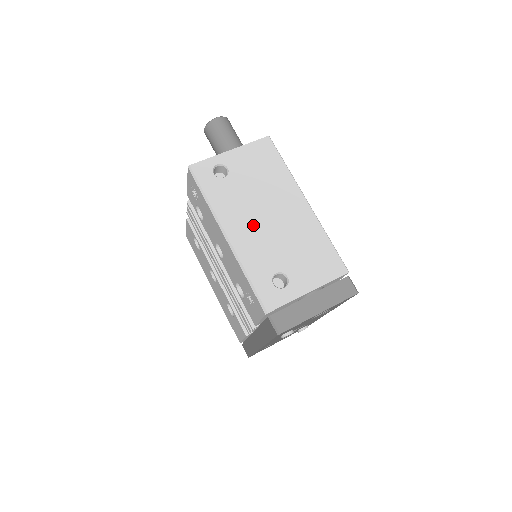
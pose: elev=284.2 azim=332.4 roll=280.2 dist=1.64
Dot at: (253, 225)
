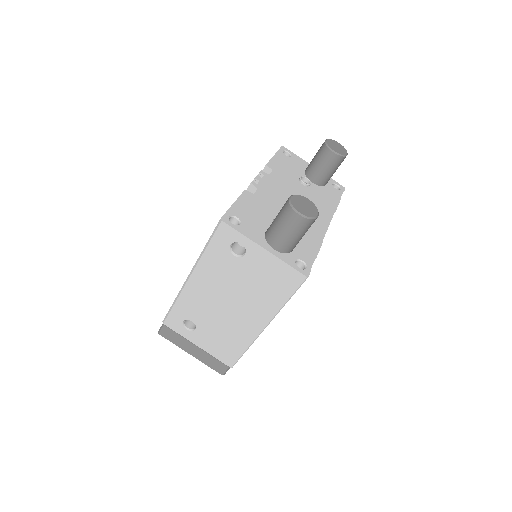
Dot at: (212, 294)
